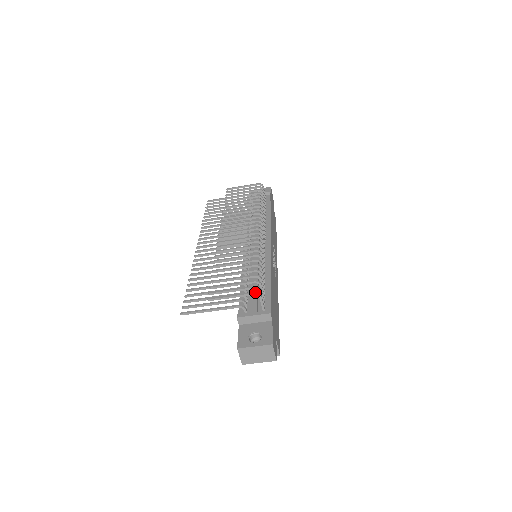
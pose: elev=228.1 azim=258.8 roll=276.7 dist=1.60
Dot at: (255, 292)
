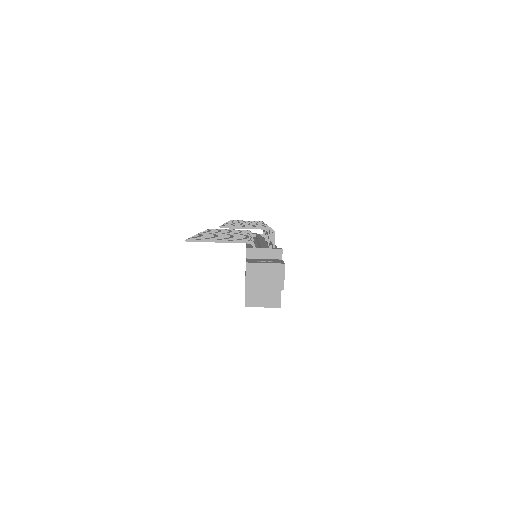
Dot at: occluded
